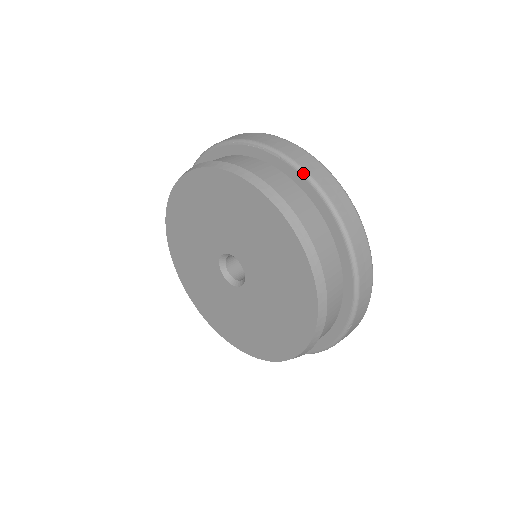
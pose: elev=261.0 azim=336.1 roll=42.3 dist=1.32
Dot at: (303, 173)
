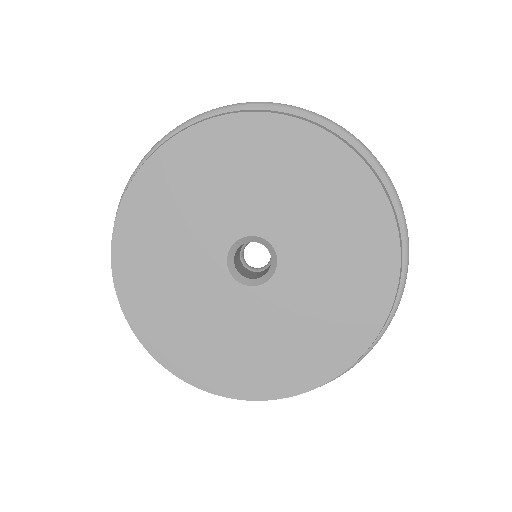
Dot at: (304, 110)
